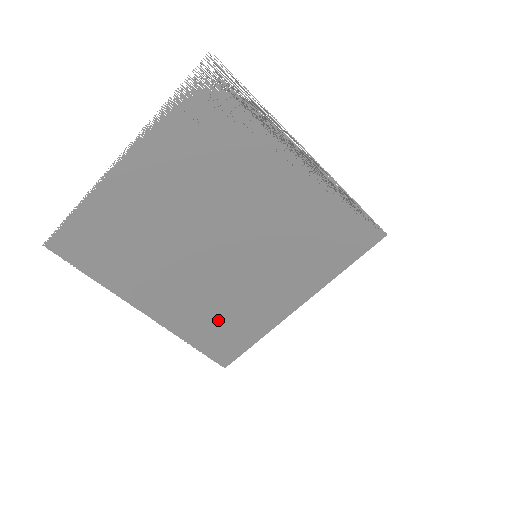
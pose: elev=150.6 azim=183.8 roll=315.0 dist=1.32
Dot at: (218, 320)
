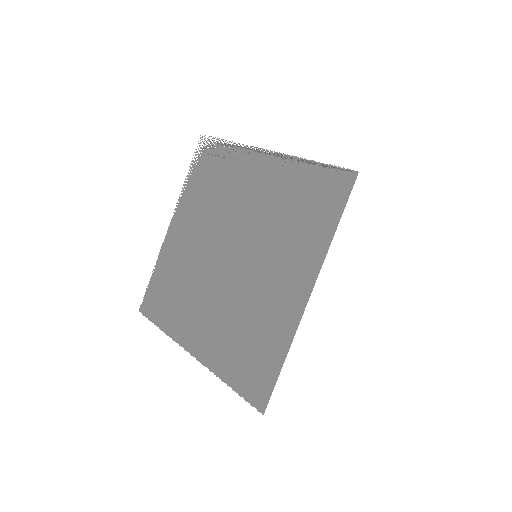
Dot at: (244, 343)
